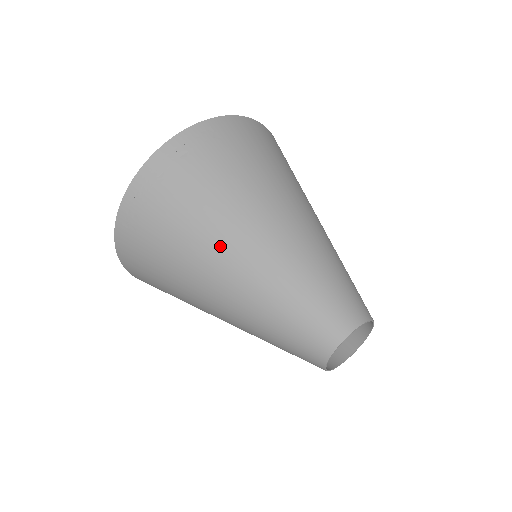
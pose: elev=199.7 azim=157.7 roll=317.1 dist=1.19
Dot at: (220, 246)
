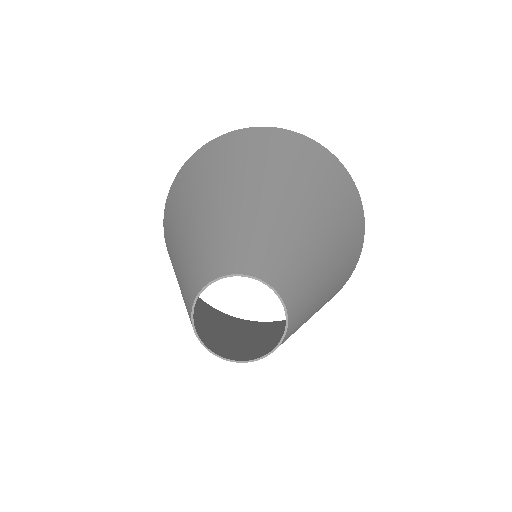
Dot at: (177, 225)
